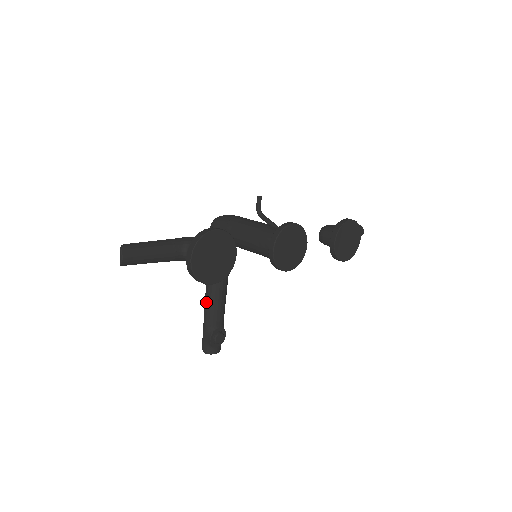
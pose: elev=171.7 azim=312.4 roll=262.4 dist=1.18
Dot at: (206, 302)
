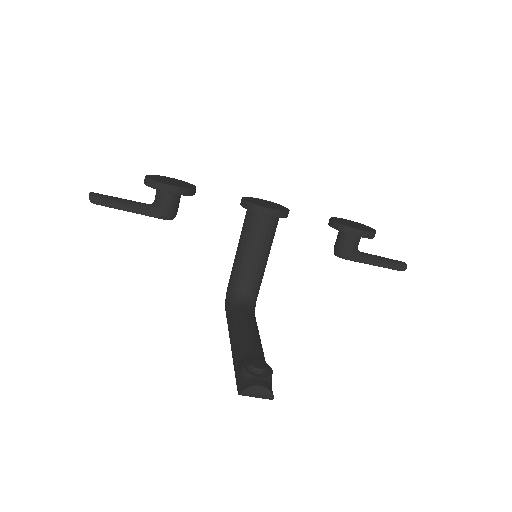
Dot at: (232, 348)
